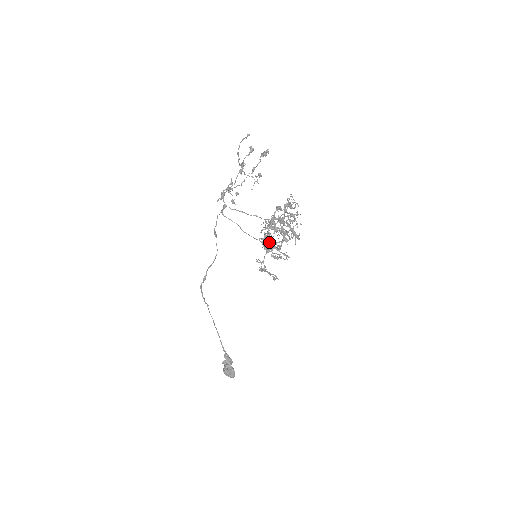
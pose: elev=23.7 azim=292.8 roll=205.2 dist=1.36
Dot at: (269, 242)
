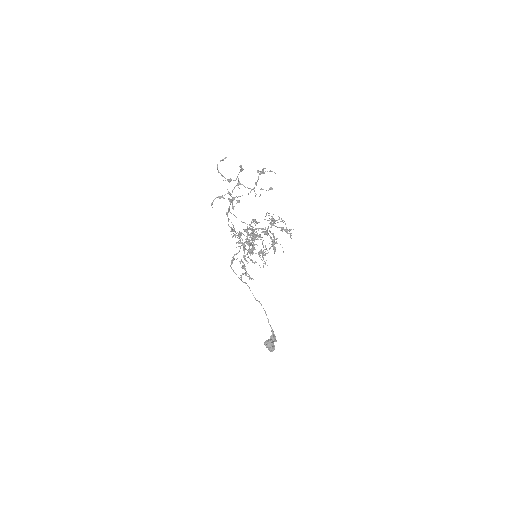
Dot at: (249, 247)
